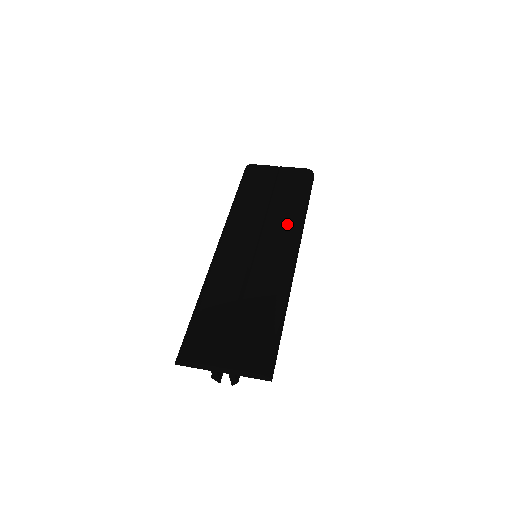
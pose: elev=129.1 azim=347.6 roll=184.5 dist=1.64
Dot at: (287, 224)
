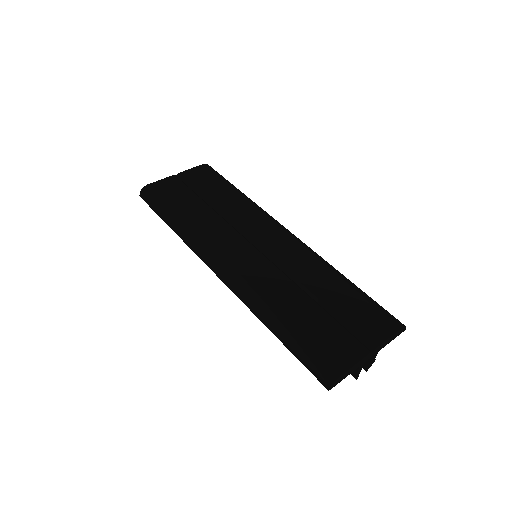
Dot at: (253, 212)
